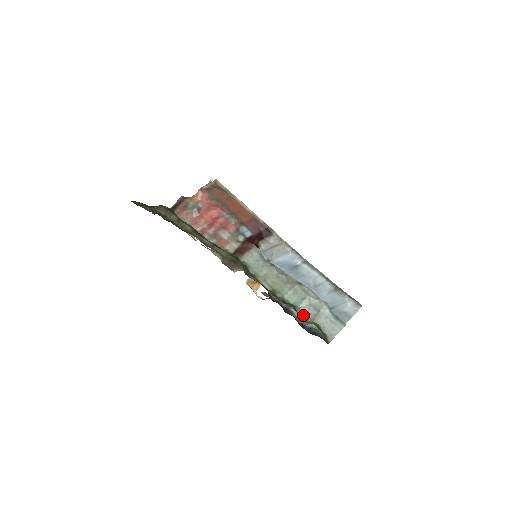
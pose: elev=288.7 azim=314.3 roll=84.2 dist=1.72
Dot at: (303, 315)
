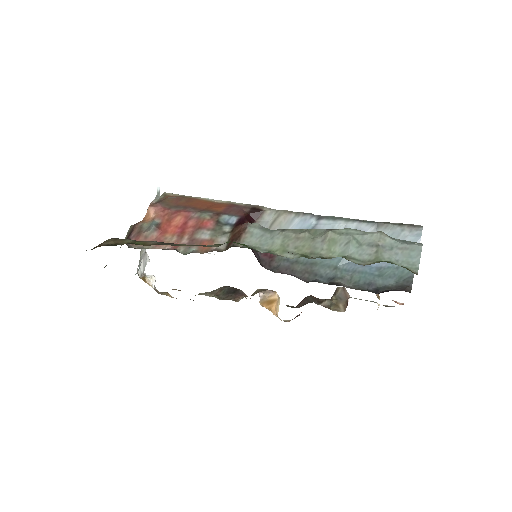
Dot at: (360, 261)
